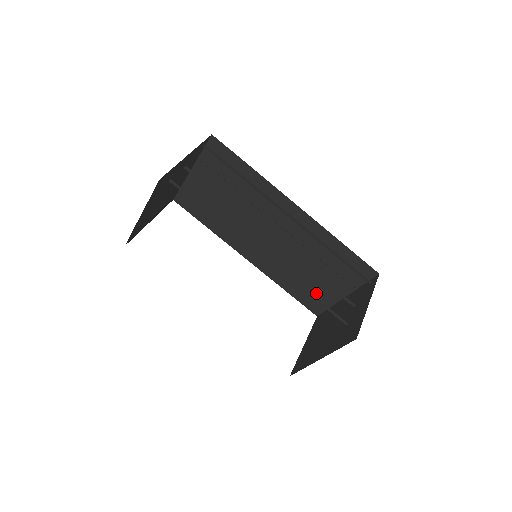
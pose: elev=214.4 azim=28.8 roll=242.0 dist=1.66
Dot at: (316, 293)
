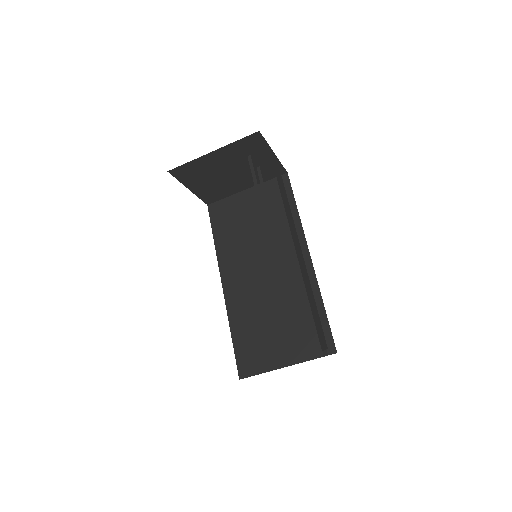
Dot at: (260, 350)
